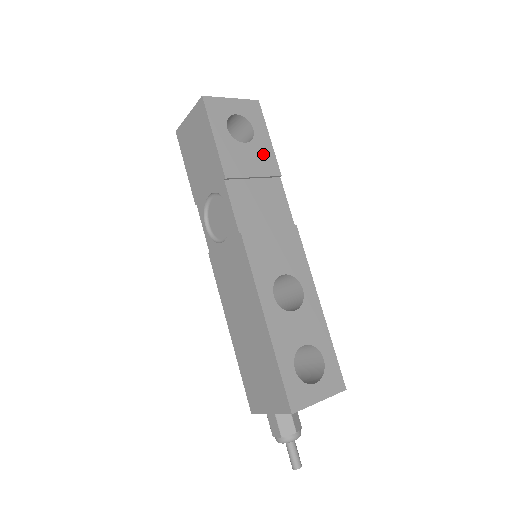
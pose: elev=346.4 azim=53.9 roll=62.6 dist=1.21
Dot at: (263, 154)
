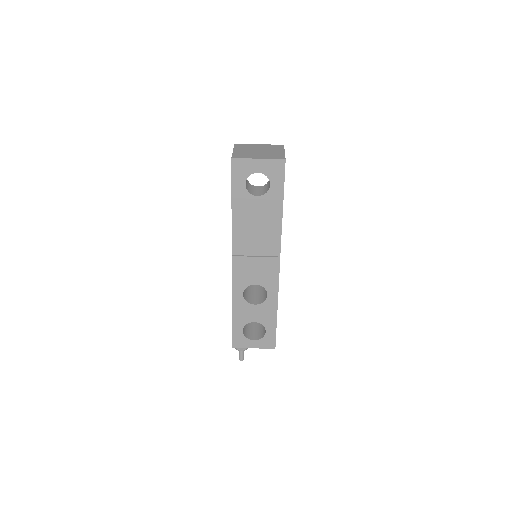
Dot at: (271, 205)
